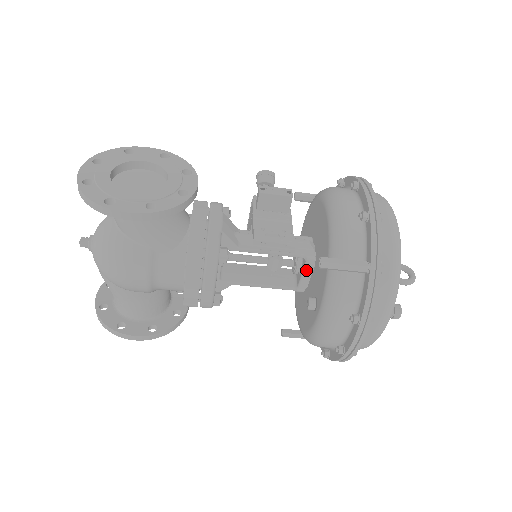
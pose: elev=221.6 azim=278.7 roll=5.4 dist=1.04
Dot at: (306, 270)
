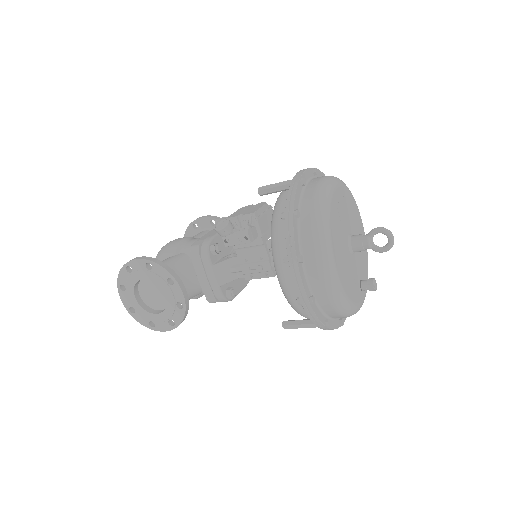
Dot at: occluded
